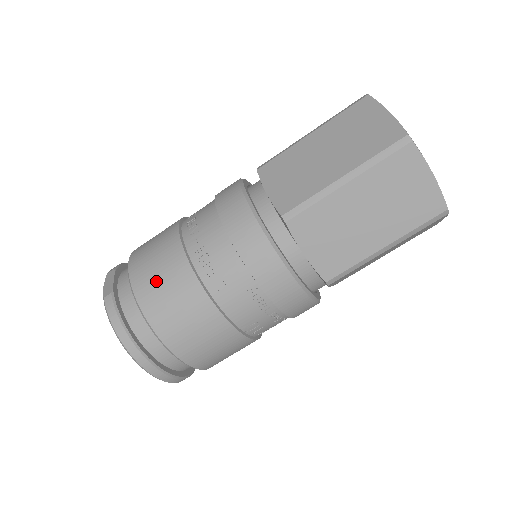
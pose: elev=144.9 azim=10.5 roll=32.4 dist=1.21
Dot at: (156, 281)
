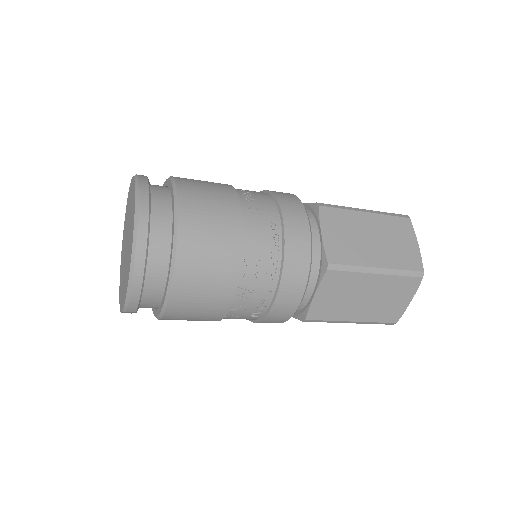
Dot at: (199, 181)
